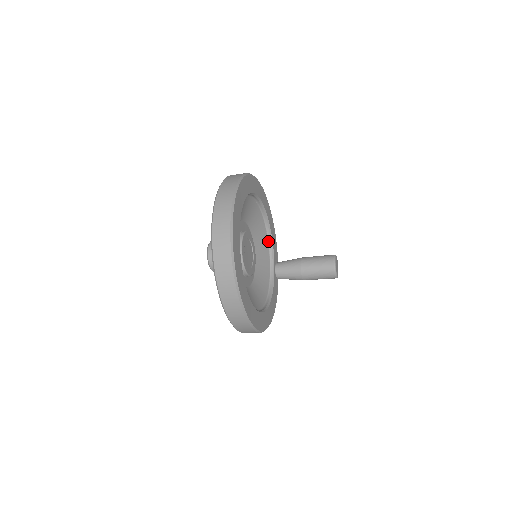
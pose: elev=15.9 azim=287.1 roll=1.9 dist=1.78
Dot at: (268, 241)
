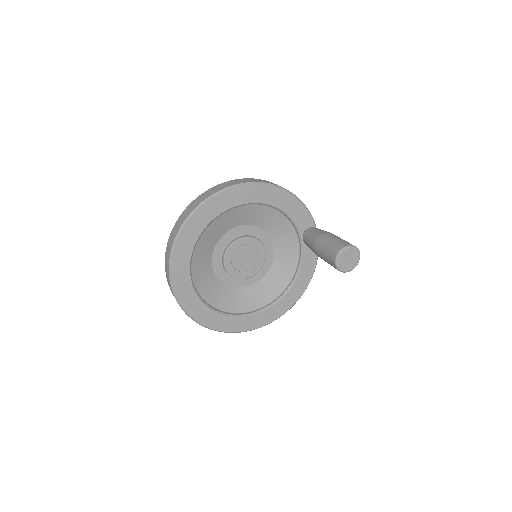
Dot at: (285, 215)
